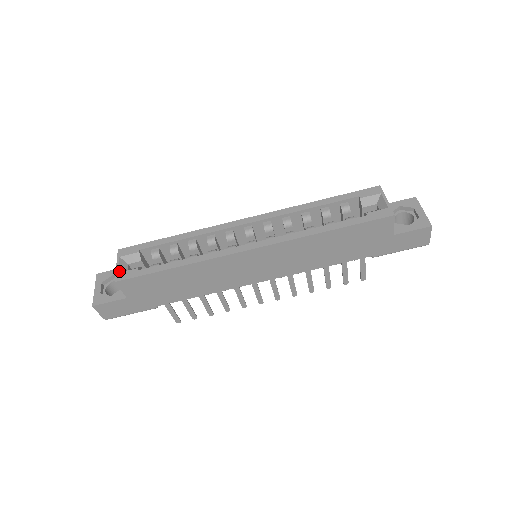
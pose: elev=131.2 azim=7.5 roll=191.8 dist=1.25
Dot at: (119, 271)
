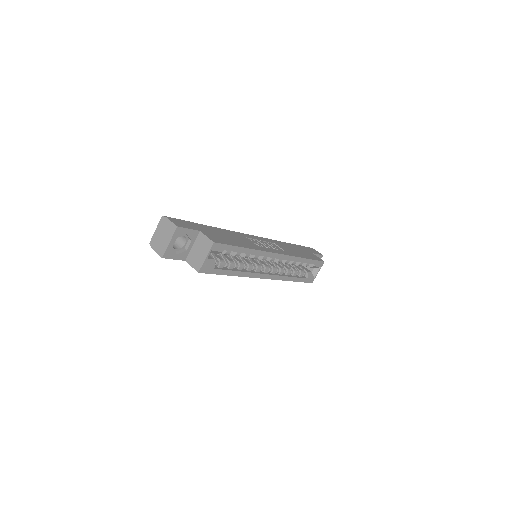
Dot at: (205, 263)
